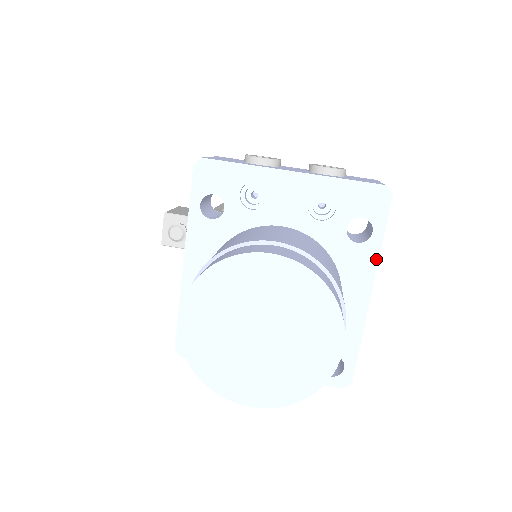
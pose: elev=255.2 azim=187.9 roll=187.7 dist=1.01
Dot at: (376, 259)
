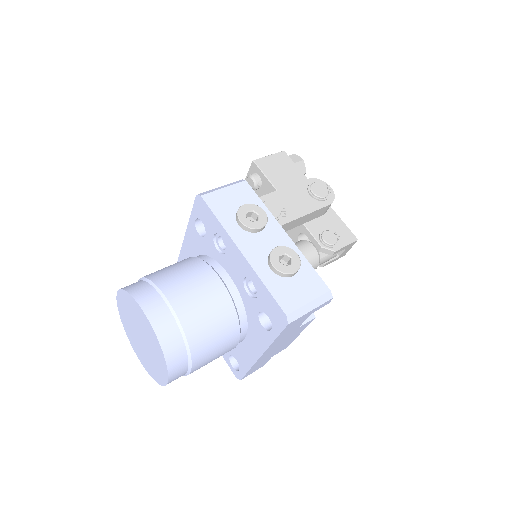
Dot at: (269, 344)
